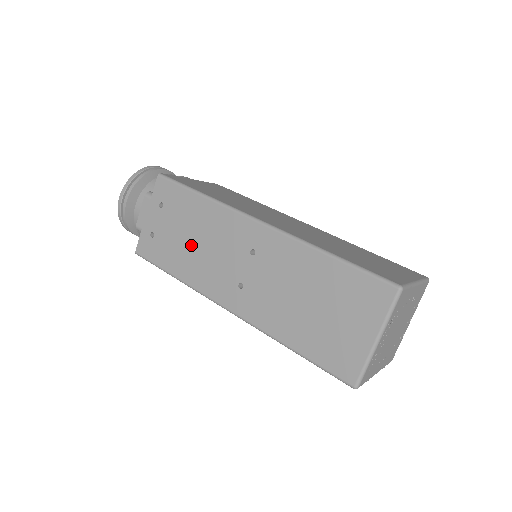
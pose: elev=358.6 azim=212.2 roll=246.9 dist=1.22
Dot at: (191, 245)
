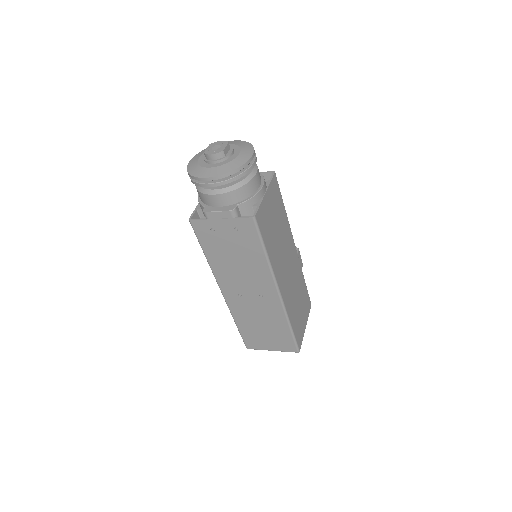
Dot at: (233, 260)
